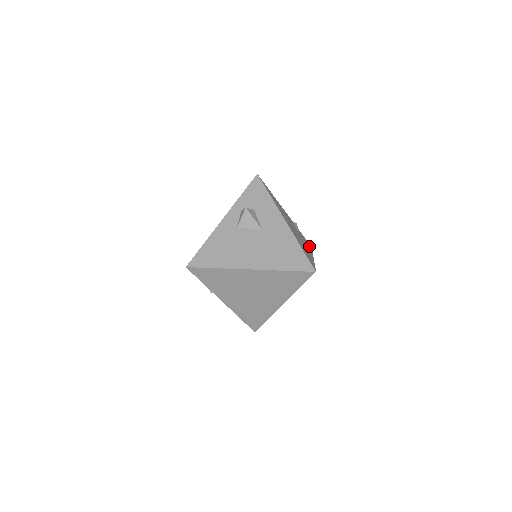
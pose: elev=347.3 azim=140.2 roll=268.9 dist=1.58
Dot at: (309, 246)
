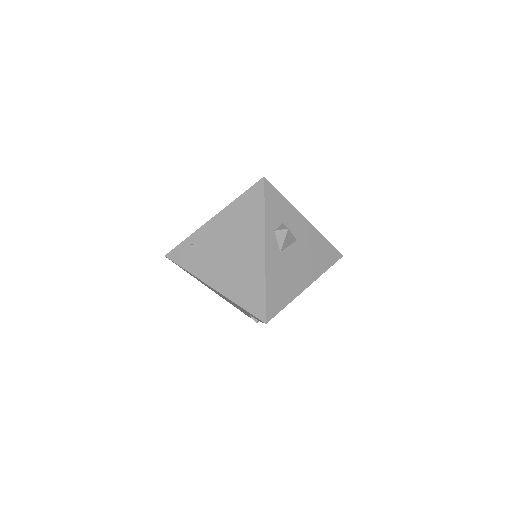
Dot at: occluded
